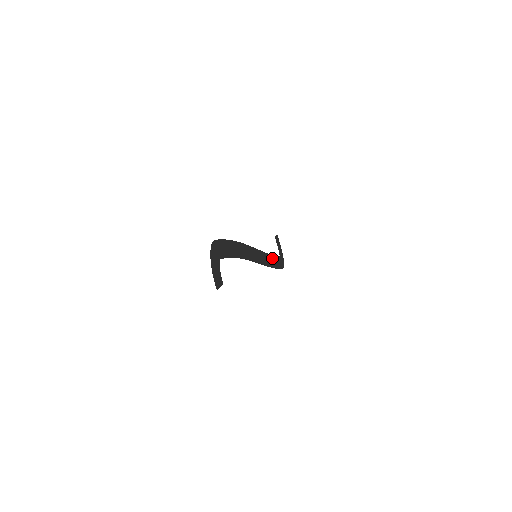
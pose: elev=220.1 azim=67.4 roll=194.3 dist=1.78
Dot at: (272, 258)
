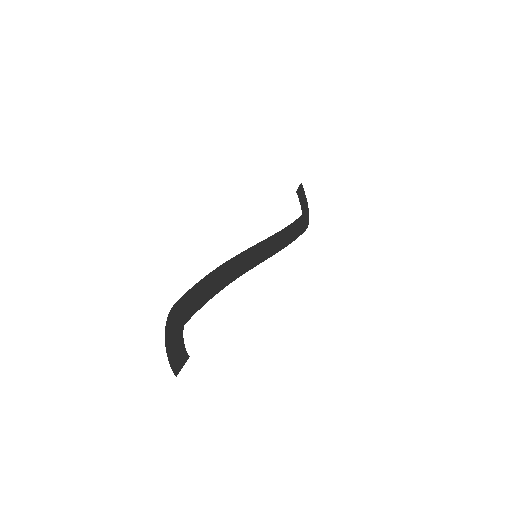
Dot at: (287, 231)
